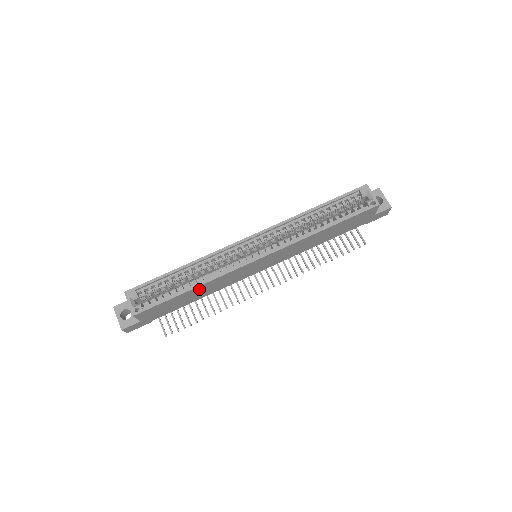
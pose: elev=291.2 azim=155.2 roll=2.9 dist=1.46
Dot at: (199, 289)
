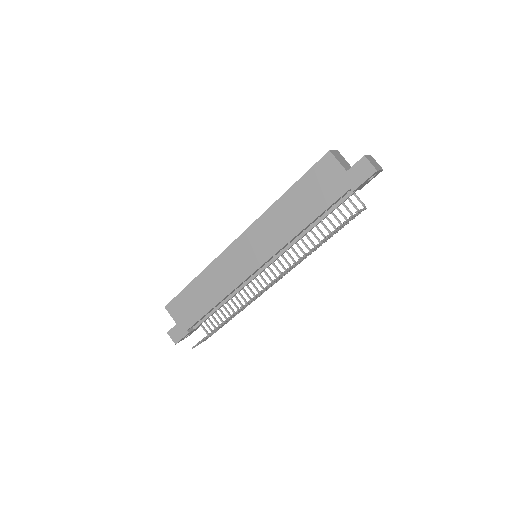
Dot at: (203, 282)
